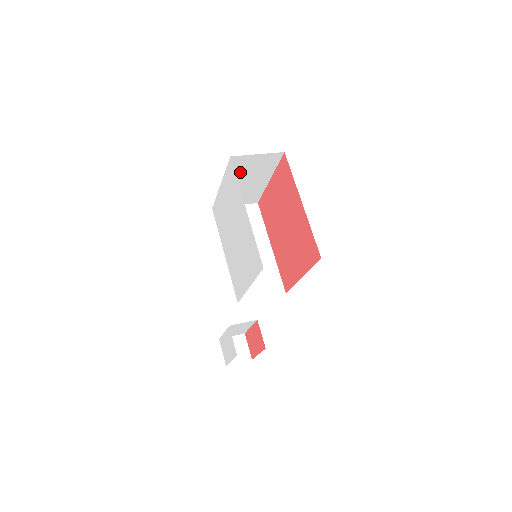
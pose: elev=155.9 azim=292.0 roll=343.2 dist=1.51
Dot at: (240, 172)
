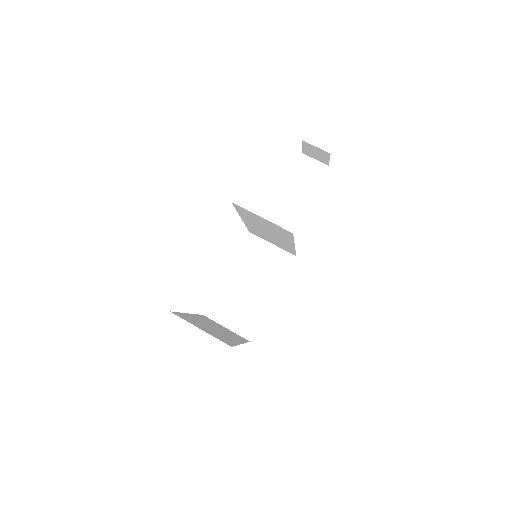
Dot at: occluded
